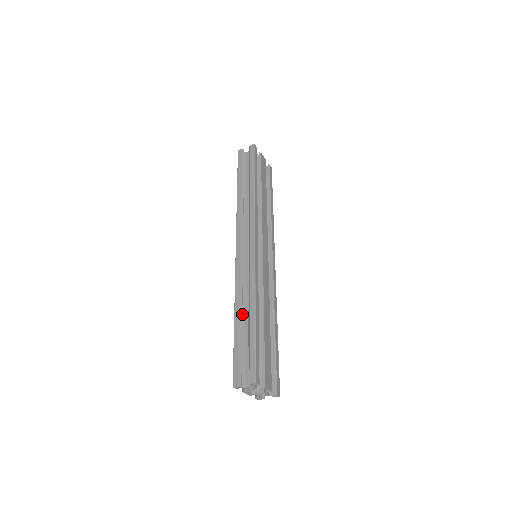
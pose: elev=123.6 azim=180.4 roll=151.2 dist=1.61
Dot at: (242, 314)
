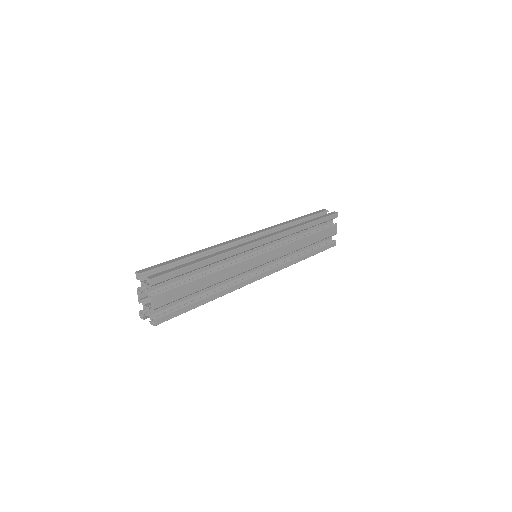
Dot at: (200, 257)
